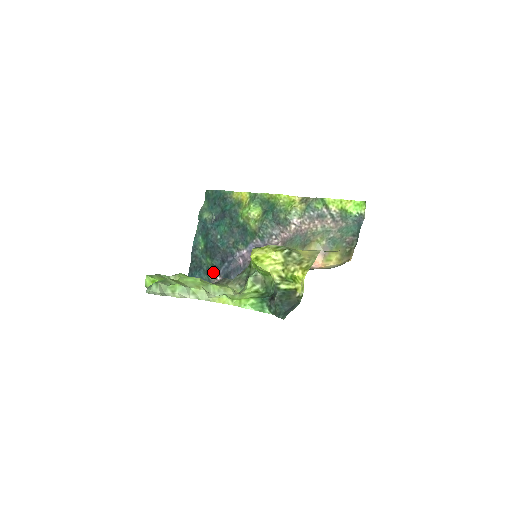
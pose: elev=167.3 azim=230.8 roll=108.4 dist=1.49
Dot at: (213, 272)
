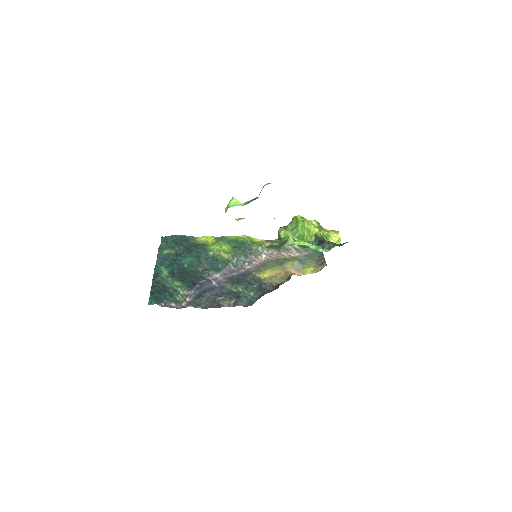
Dot at: (181, 294)
